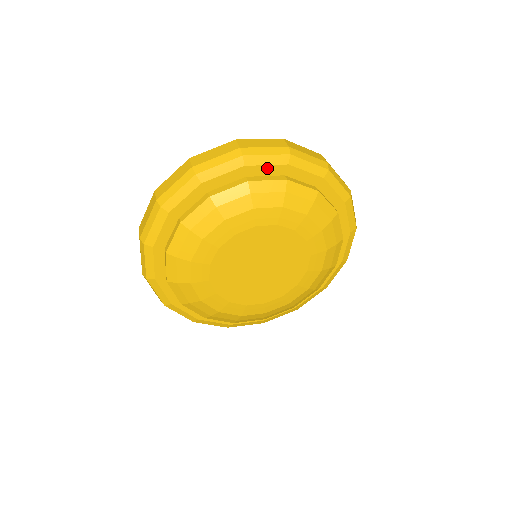
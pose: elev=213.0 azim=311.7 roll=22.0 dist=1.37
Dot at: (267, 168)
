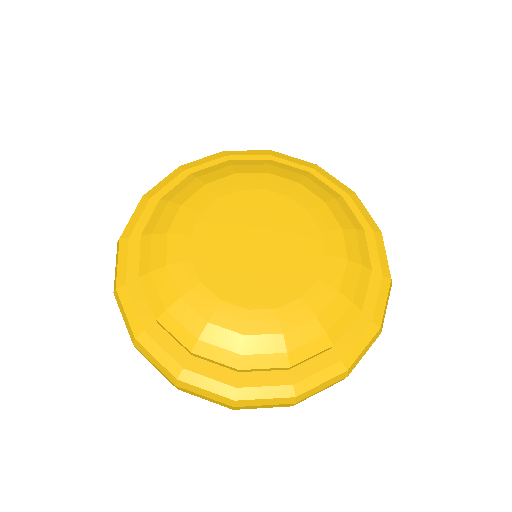
Dot at: (208, 165)
